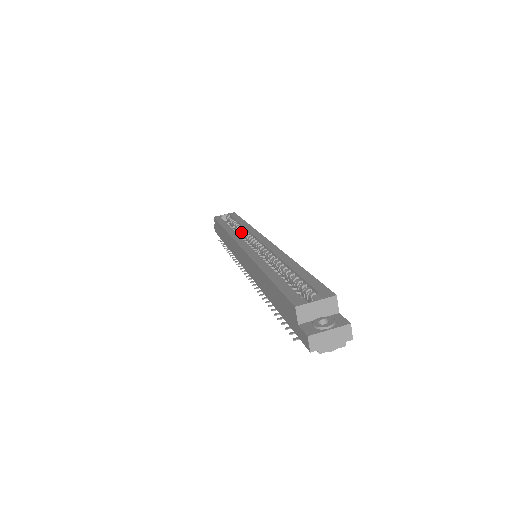
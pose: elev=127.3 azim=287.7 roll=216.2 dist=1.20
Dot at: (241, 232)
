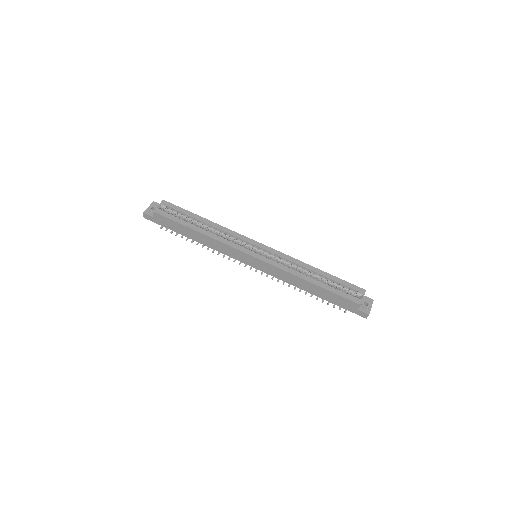
Dot at: (216, 232)
